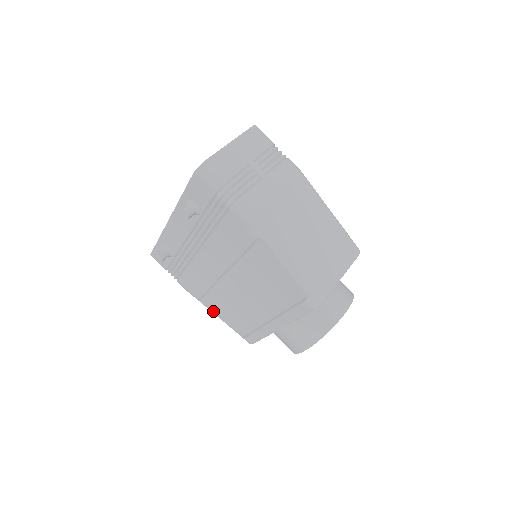
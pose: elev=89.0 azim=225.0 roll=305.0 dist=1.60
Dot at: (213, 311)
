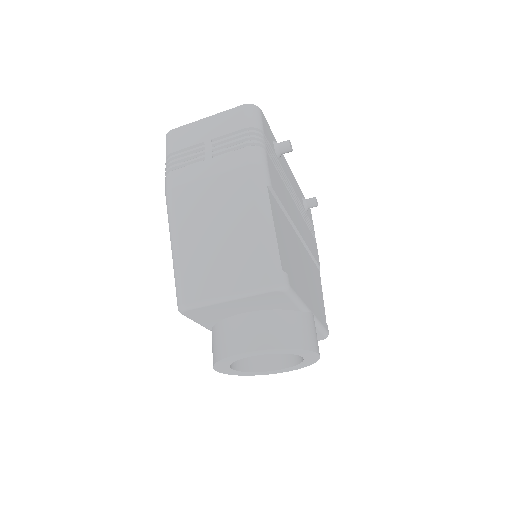
Dot at: occluded
